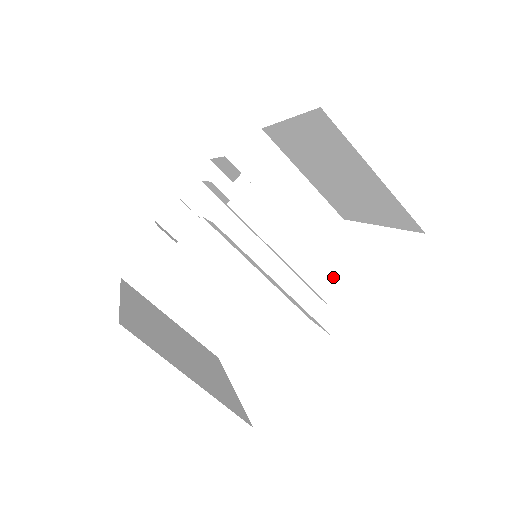
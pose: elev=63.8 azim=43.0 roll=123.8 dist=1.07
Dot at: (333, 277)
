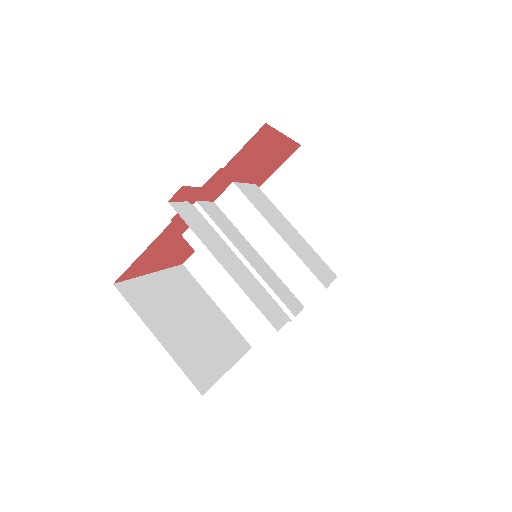
Dot at: (315, 284)
